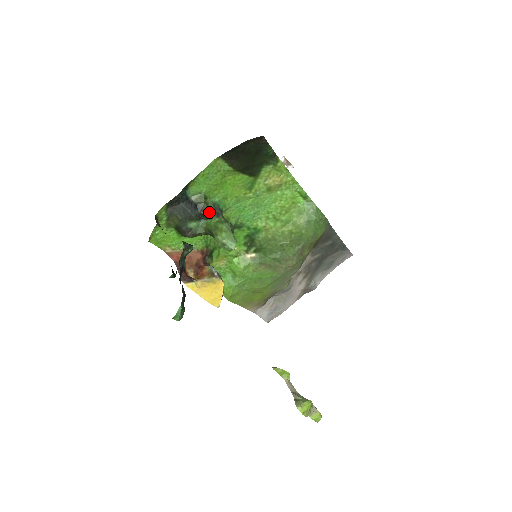
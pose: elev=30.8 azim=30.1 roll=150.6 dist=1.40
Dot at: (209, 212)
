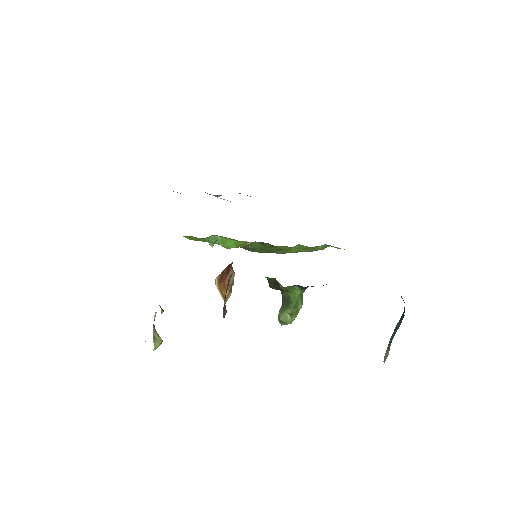
Dot at: (308, 286)
